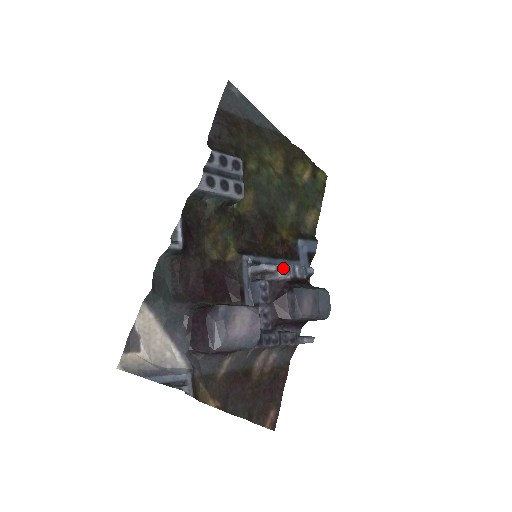
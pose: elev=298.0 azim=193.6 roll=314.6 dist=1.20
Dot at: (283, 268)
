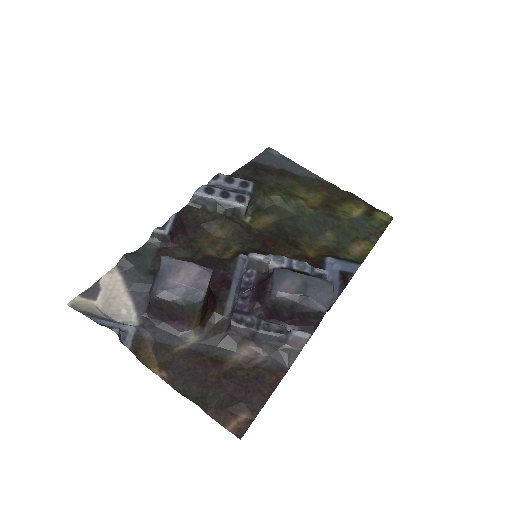
Dot at: (272, 256)
